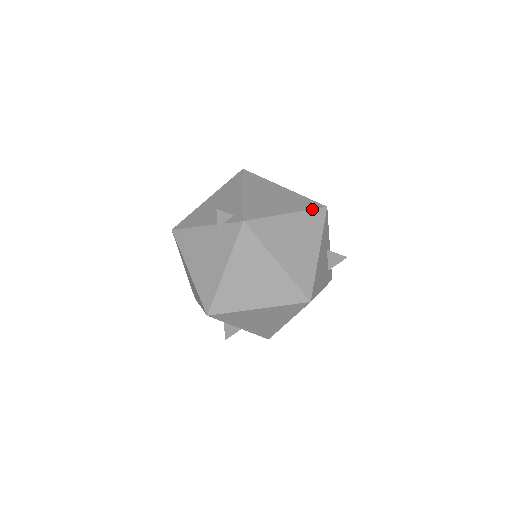
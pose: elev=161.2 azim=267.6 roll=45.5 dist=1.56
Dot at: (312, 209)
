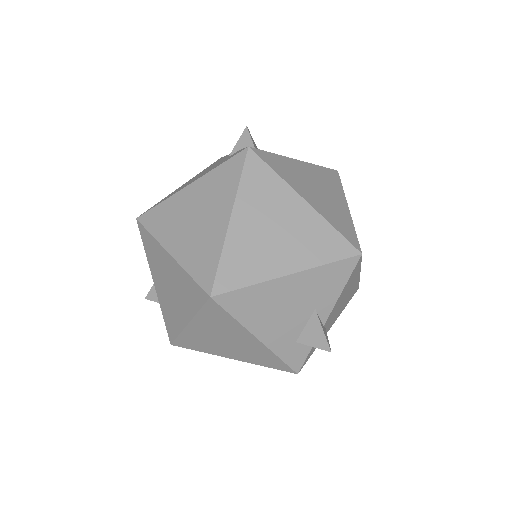
Dot at: (340, 232)
